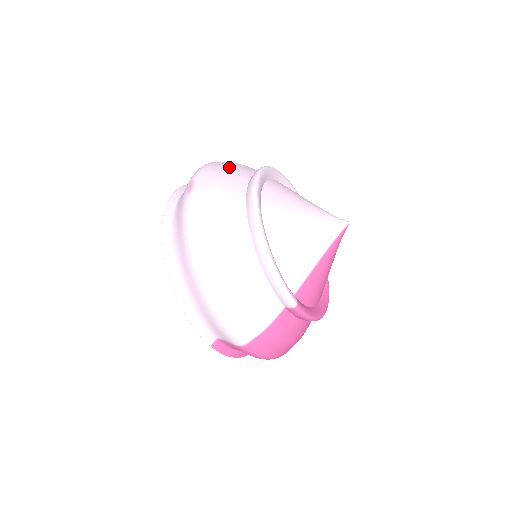
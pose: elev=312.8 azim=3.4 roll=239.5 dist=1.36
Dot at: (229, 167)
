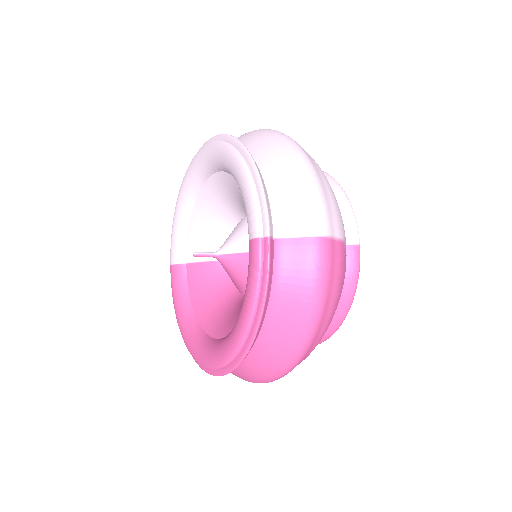
Dot at: occluded
